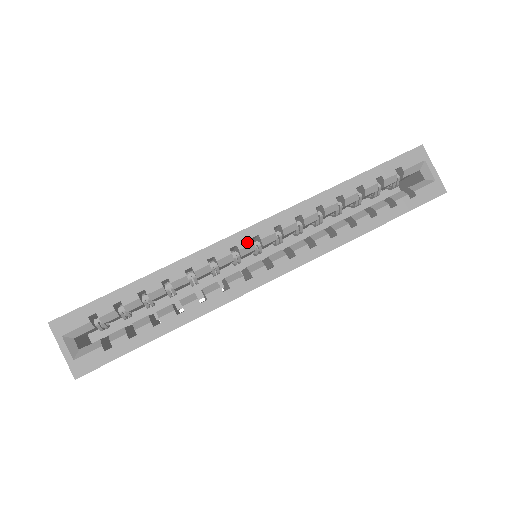
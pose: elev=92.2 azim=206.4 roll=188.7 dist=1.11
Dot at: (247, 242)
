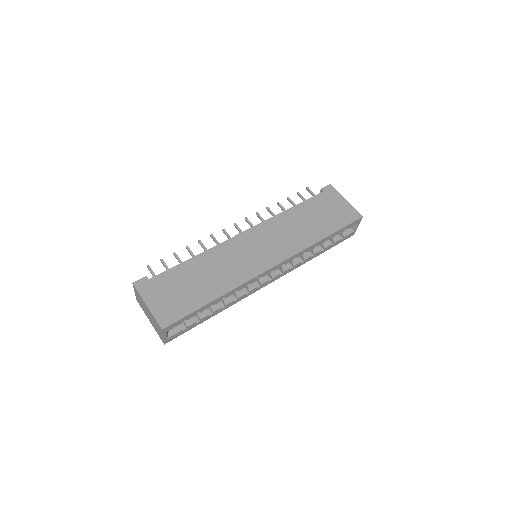
Dot at: (268, 273)
